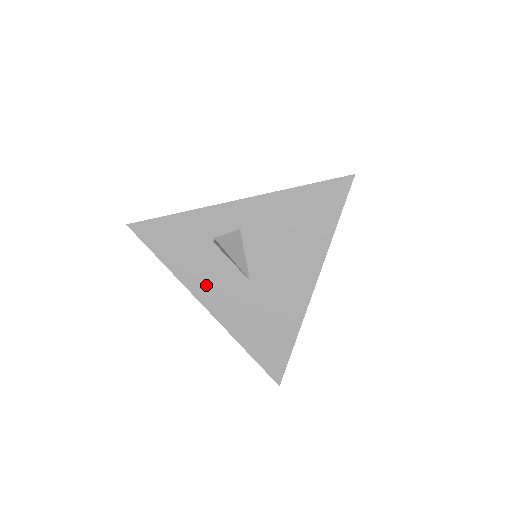
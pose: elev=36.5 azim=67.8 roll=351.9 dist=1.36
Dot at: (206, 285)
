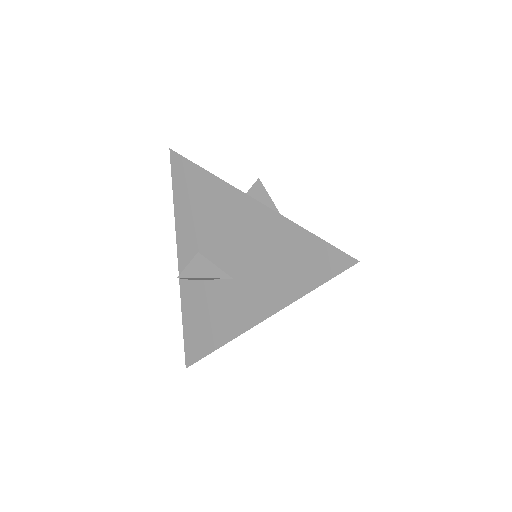
Dot at: occluded
